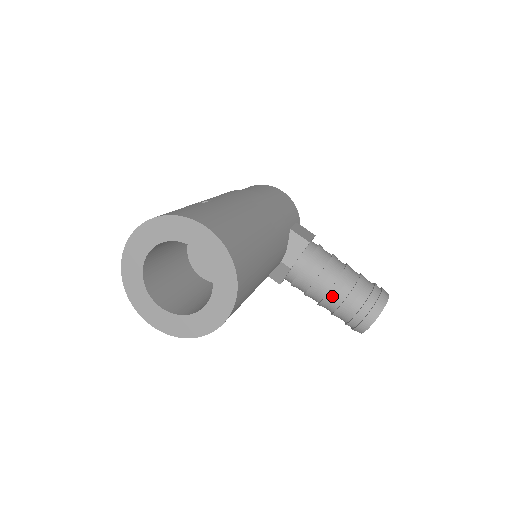
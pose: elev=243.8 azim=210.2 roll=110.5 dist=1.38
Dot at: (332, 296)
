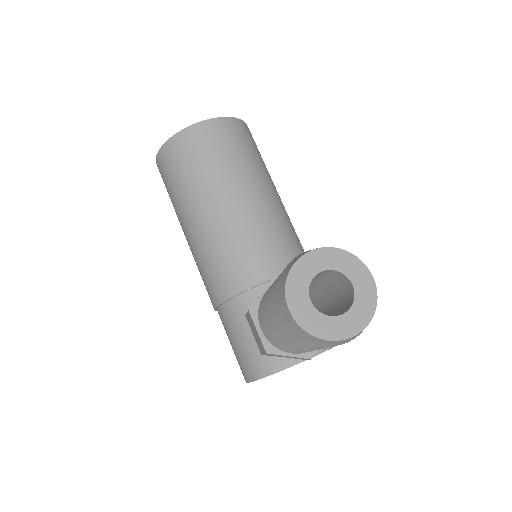
Dot at: occluded
